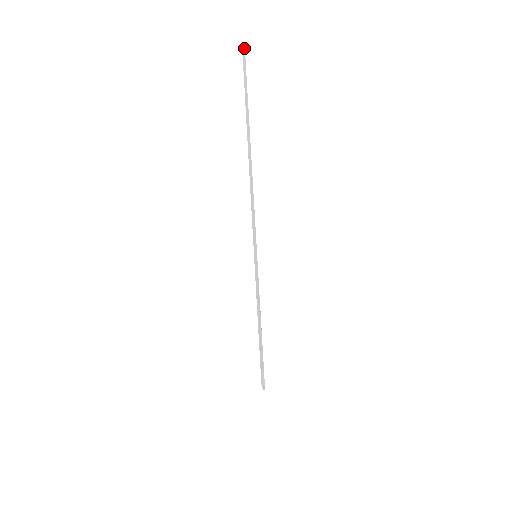
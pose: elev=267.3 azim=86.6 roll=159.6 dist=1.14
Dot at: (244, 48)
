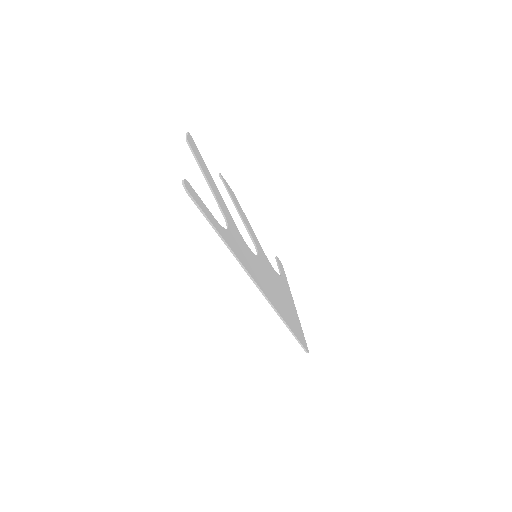
Dot at: (188, 192)
